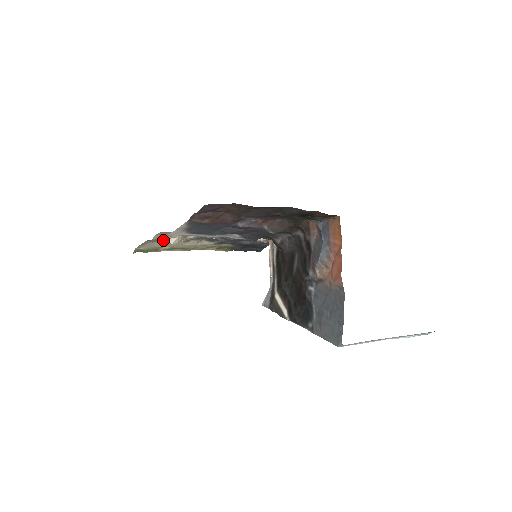
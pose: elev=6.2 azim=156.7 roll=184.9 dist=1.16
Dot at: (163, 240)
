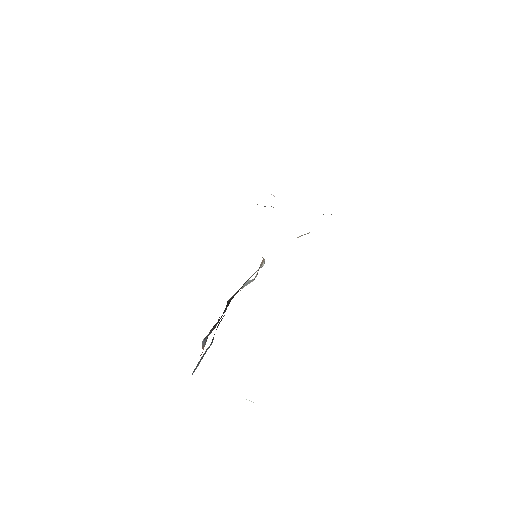
Dot at: occluded
